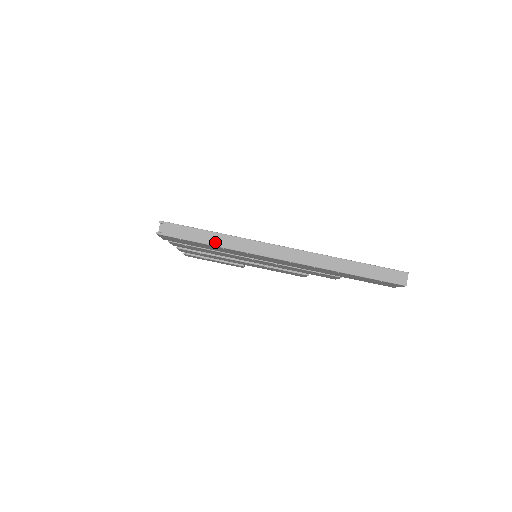
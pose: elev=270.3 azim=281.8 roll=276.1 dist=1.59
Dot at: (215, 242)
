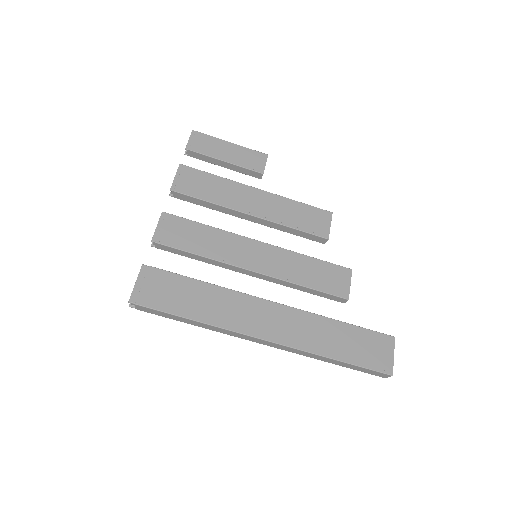
Dot at: (192, 324)
